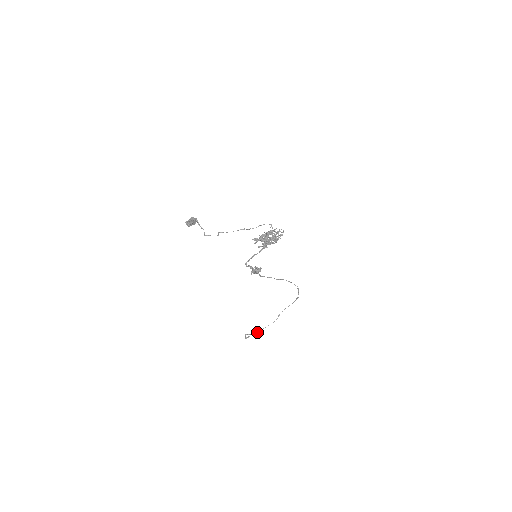
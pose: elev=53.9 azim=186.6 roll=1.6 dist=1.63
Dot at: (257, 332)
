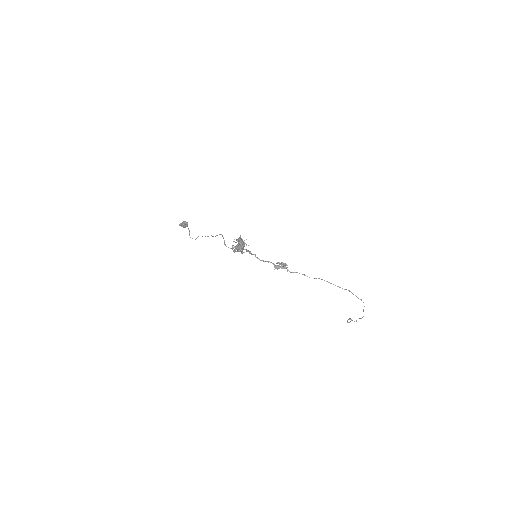
Dot at: occluded
